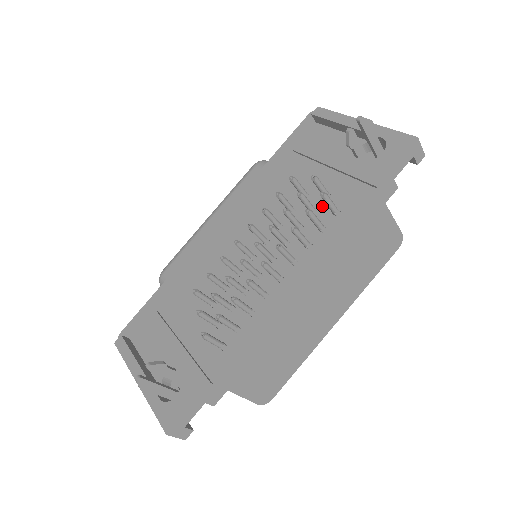
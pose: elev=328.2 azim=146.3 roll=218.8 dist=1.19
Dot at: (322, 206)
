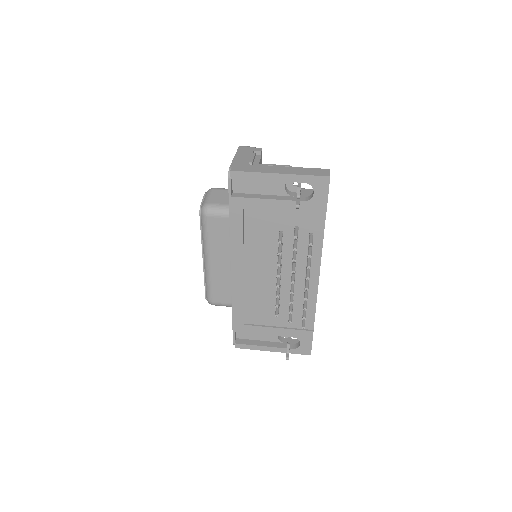
Dot at: (299, 235)
